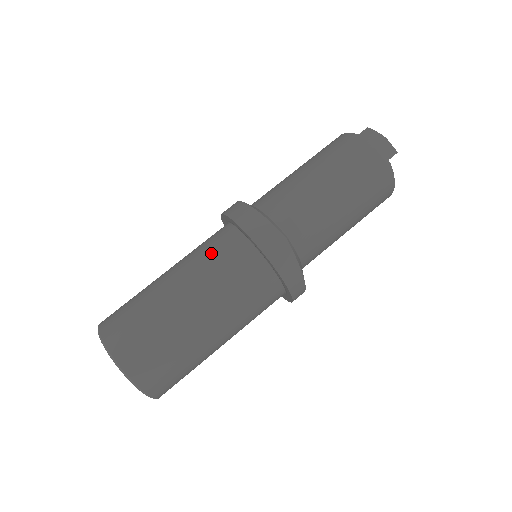
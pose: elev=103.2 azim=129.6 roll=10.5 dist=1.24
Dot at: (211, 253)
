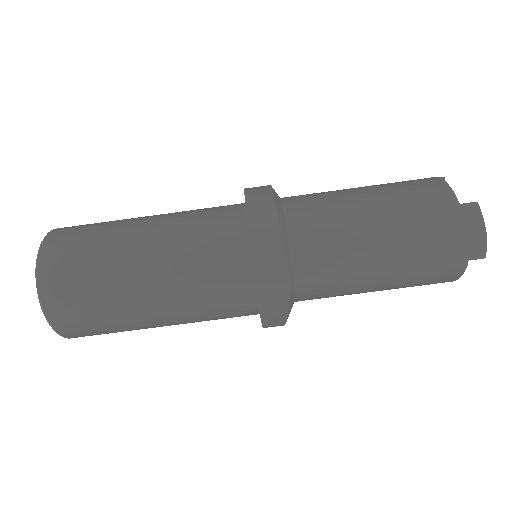
Dot at: (202, 240)
